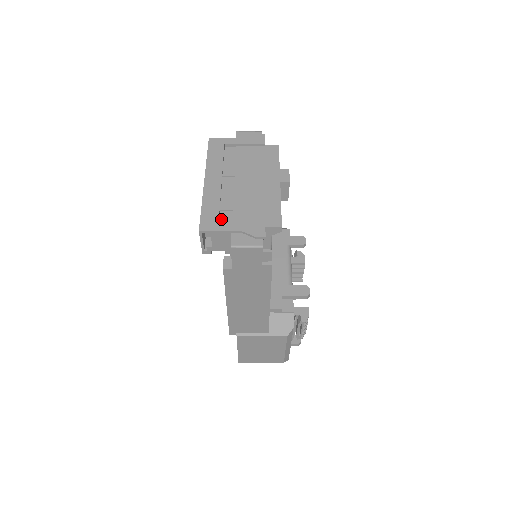
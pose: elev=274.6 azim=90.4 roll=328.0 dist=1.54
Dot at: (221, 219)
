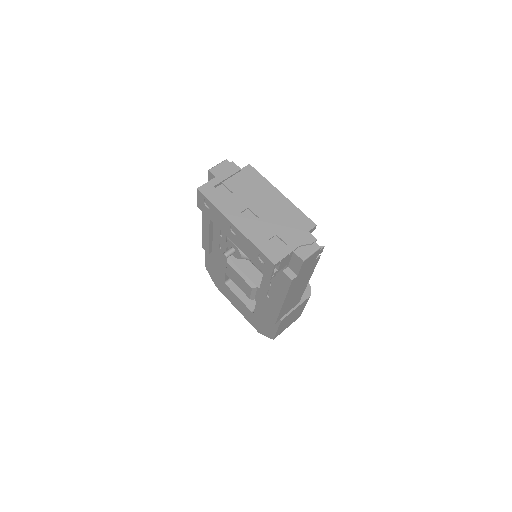
Dot at: (275, 246)
